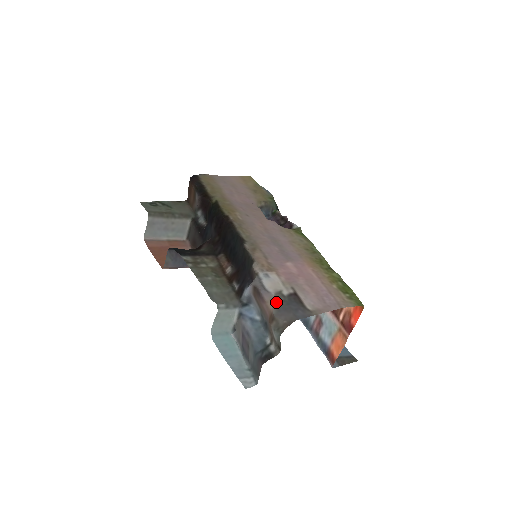
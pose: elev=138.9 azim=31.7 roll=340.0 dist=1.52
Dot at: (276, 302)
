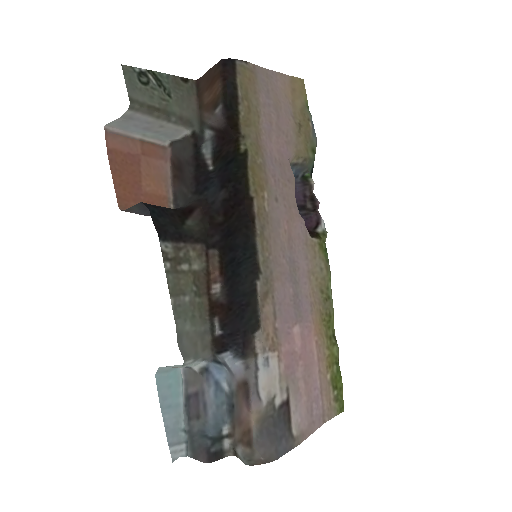
Dot at: (262, 416)
